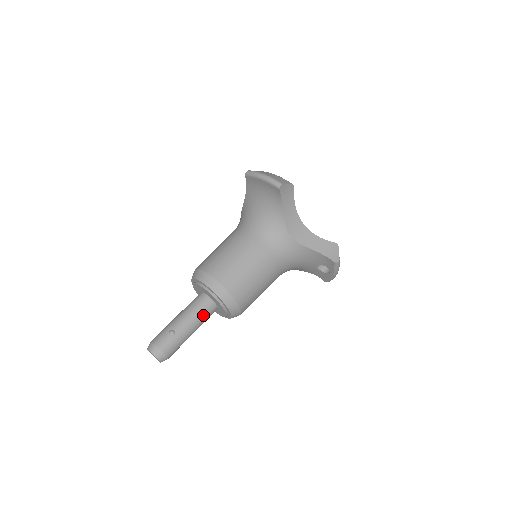
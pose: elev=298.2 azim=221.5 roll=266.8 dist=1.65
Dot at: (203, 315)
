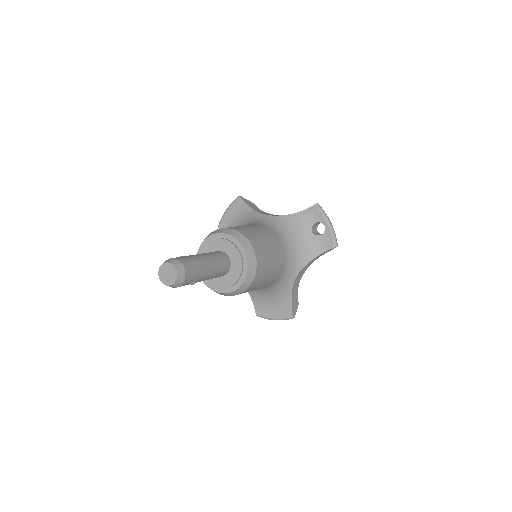
Dot at: (213, 254)
